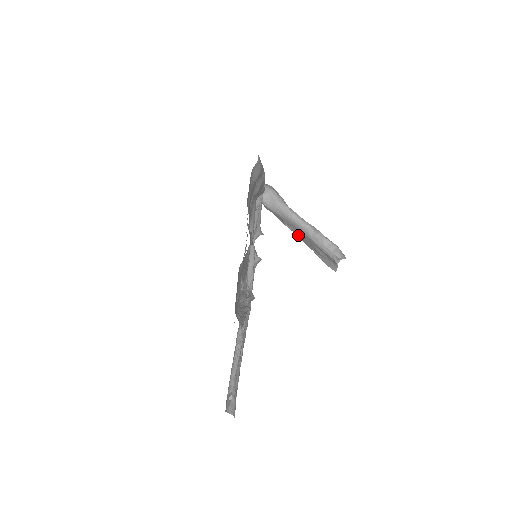
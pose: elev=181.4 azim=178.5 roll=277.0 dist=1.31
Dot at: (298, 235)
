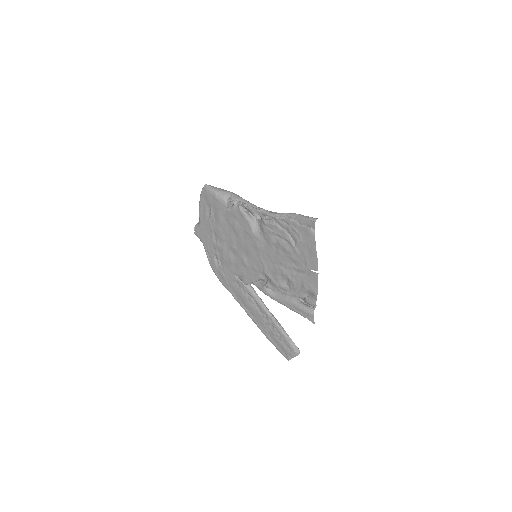
Dot at: occluded
